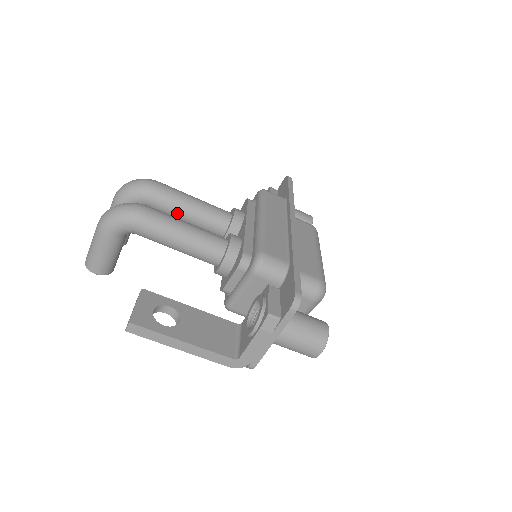
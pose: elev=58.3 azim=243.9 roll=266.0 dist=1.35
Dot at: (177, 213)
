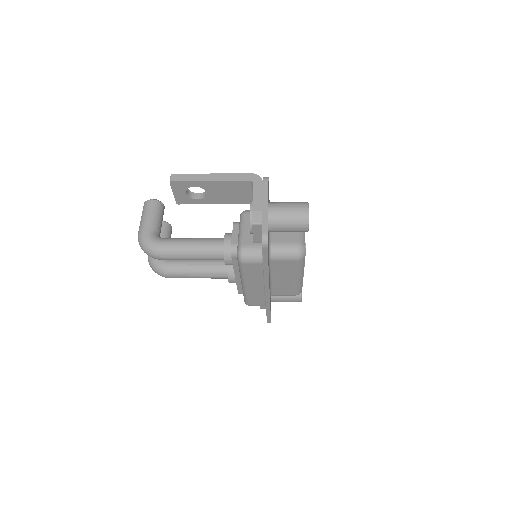
Dot at: occluded
